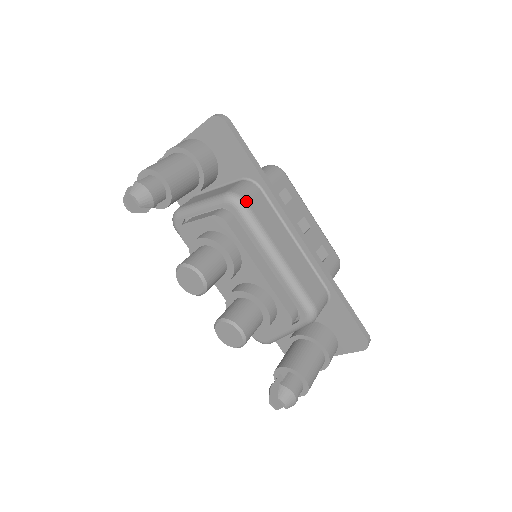
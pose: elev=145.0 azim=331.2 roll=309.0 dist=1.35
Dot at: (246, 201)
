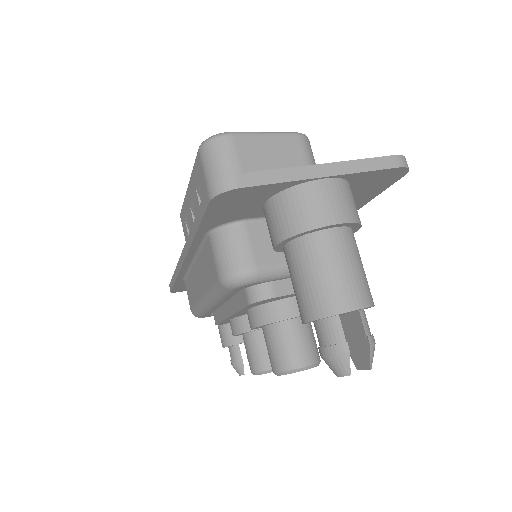
Dot at: occluded
